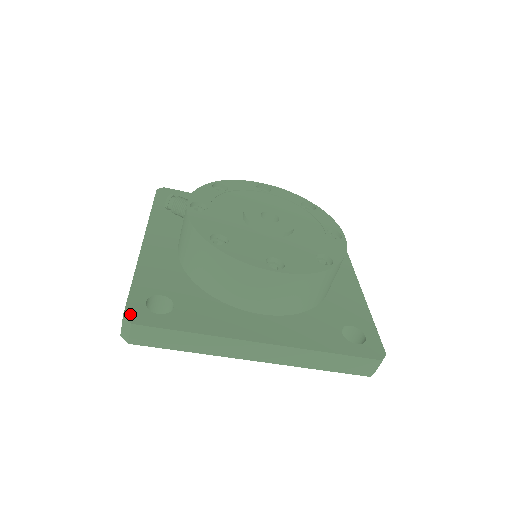
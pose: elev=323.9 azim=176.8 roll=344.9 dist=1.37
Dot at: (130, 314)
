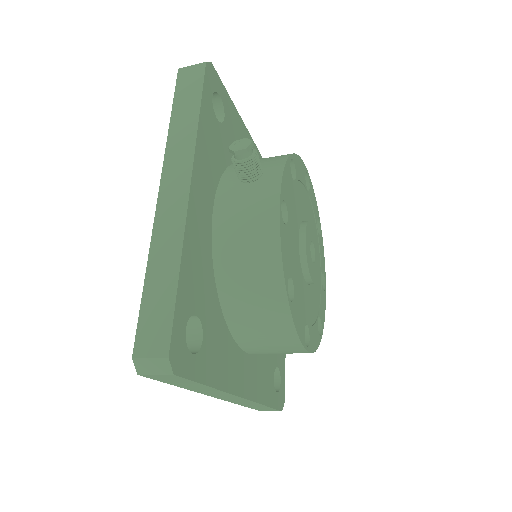
Dot at: (174, 355)
